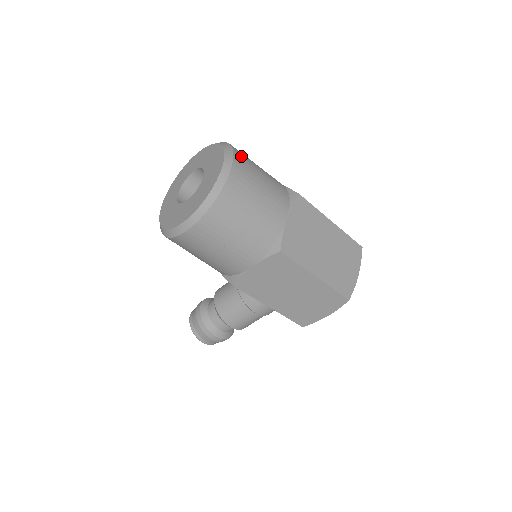
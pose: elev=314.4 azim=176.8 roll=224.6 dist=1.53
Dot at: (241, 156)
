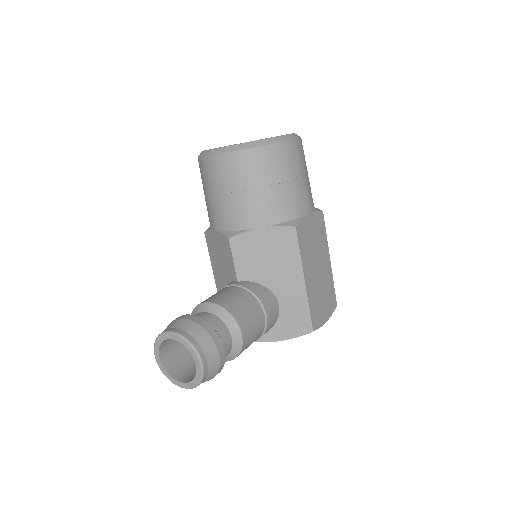
Dot at: occluded
